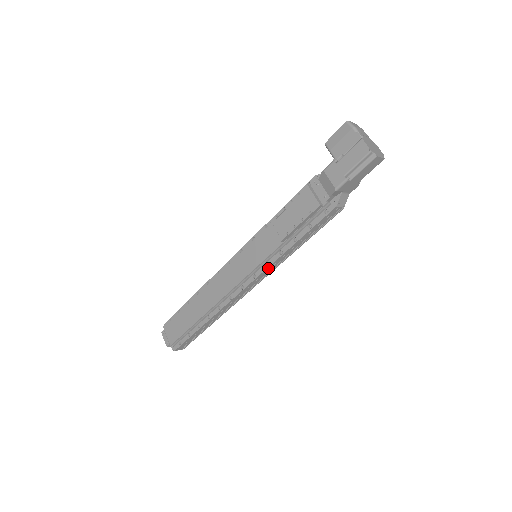
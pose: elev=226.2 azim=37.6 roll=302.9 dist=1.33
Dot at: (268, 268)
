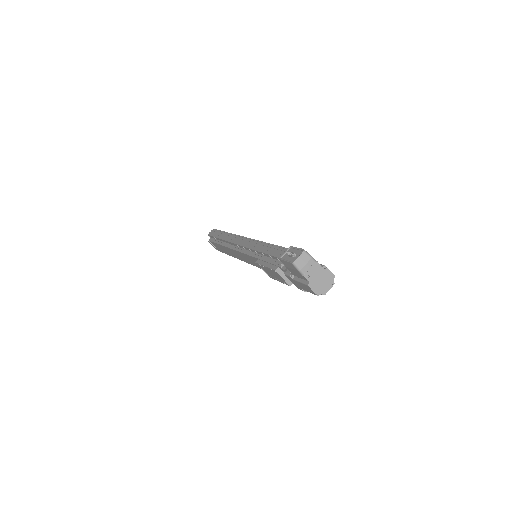
Dot at: occluded
